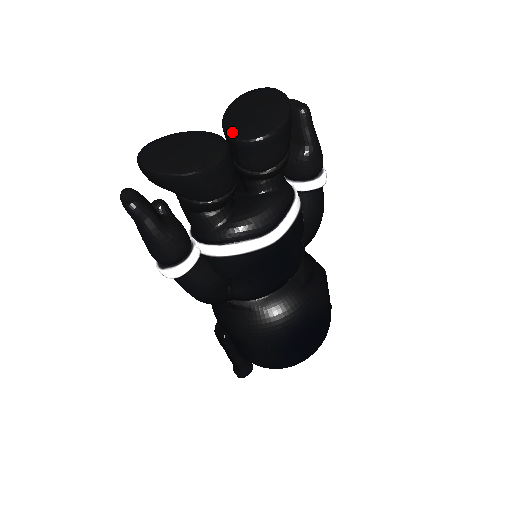
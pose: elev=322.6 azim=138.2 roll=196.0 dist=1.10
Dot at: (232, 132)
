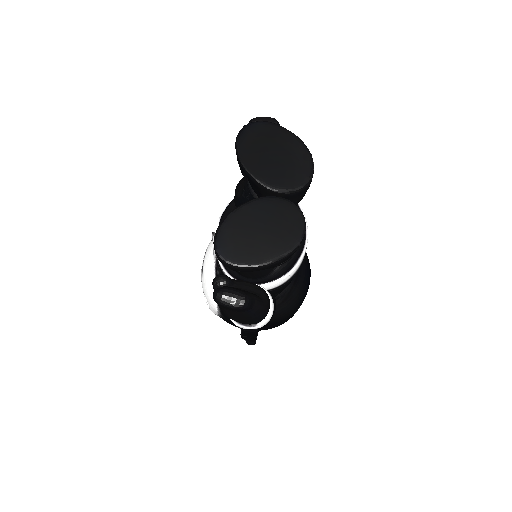
Dot at: (281, 187)
